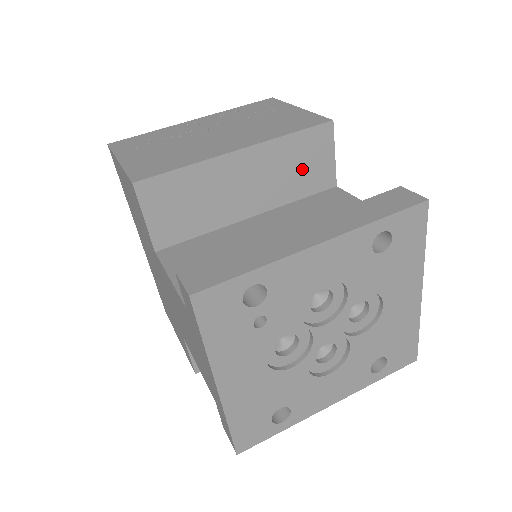
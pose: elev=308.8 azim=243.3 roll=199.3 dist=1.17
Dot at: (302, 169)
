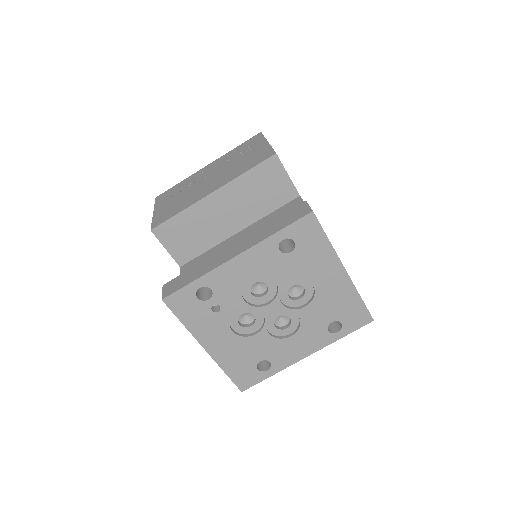
Dot at: (265, 192)
